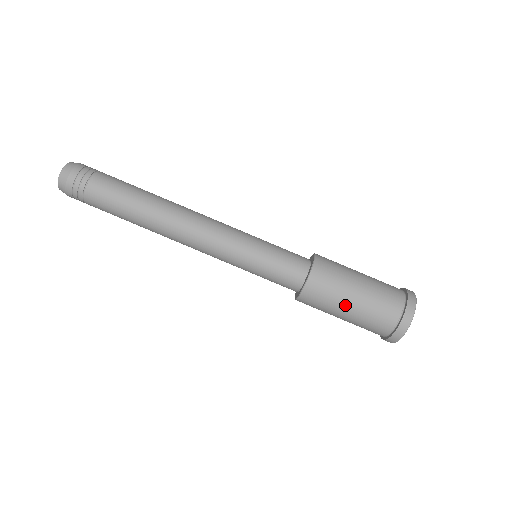
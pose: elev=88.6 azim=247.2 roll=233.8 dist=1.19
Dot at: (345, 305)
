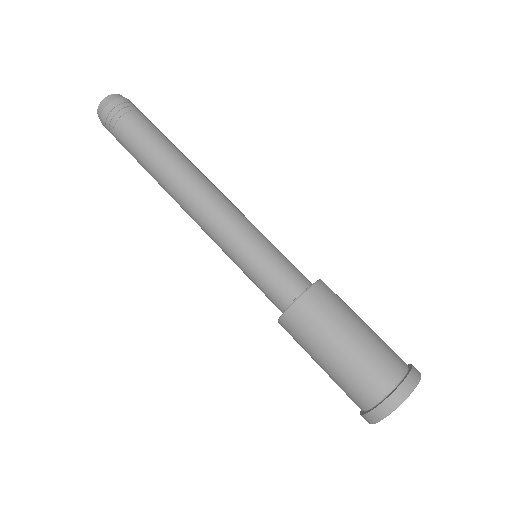
Dot at: (336, 341)
